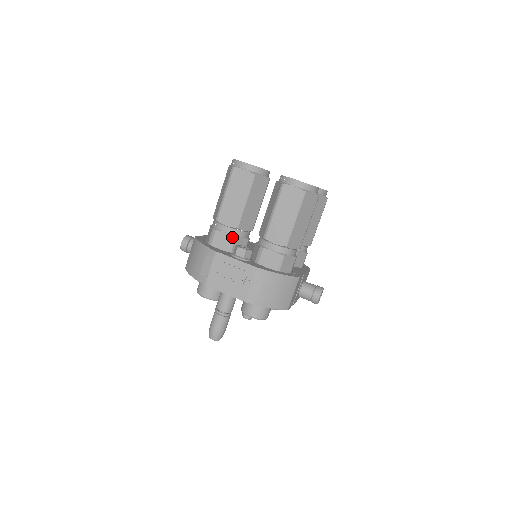
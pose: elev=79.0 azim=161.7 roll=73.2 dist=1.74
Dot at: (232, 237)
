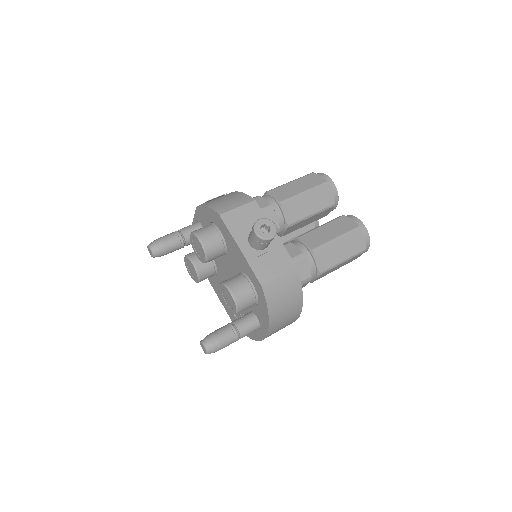
Dot at: occluded
